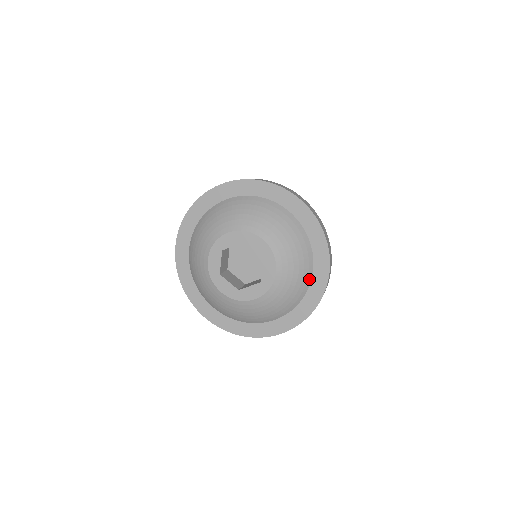
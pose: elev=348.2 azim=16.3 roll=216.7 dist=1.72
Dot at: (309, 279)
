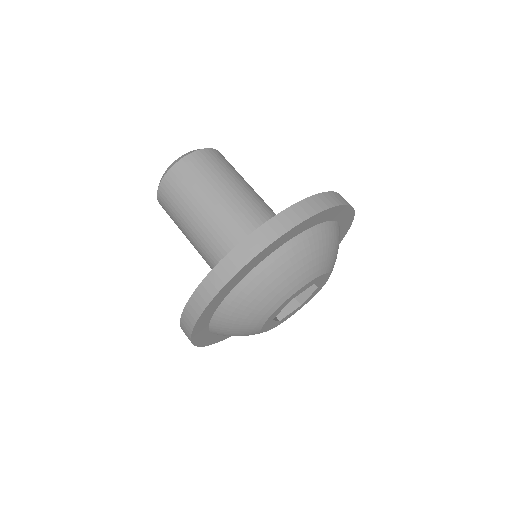
Dot at: occluded
